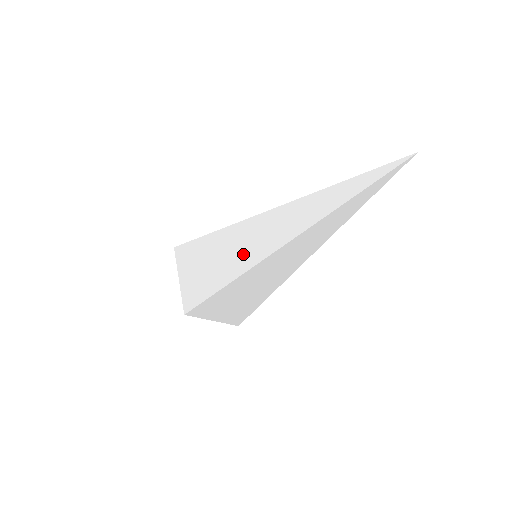
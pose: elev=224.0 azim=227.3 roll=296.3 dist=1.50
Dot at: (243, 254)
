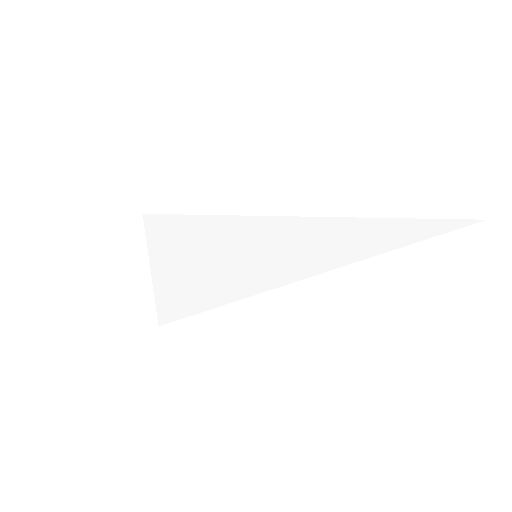
Dot at: occluded
